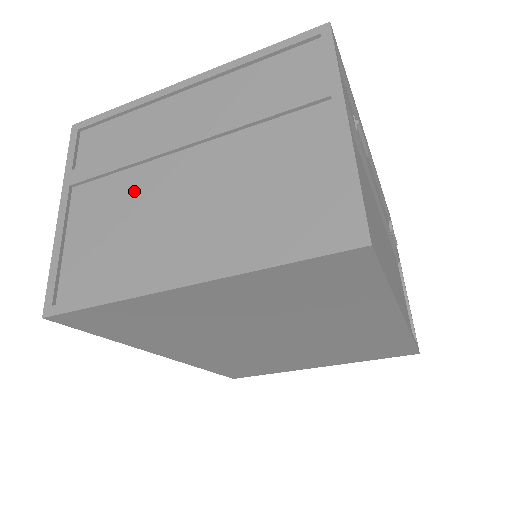
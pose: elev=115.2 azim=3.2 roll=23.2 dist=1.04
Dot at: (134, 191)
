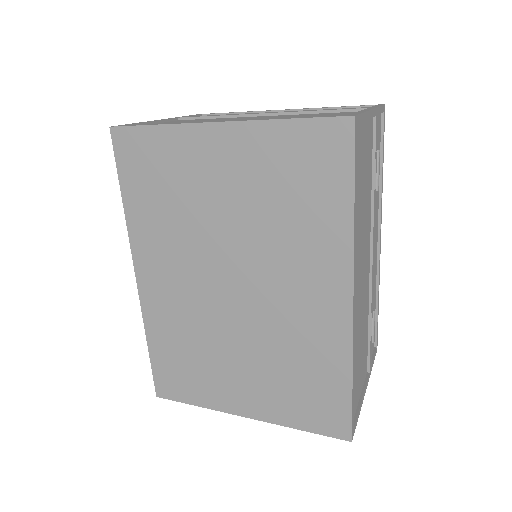
Dot at: (217, 119)
